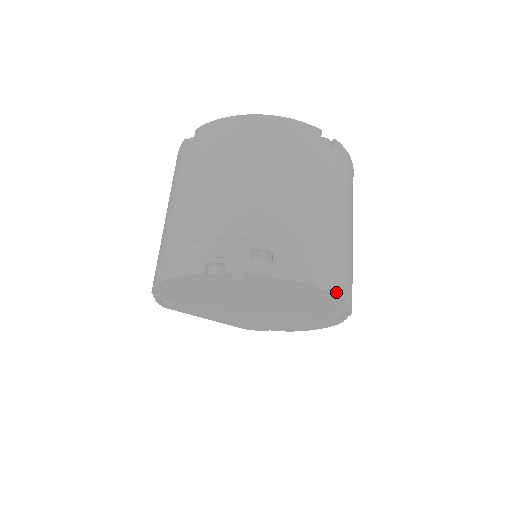
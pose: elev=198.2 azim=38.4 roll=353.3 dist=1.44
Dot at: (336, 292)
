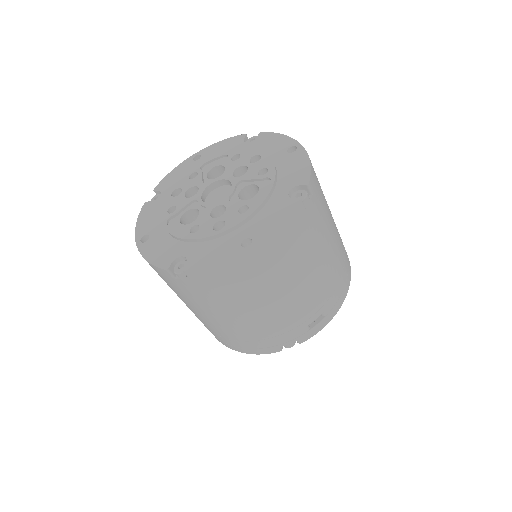
Dot at: (350, 278)
